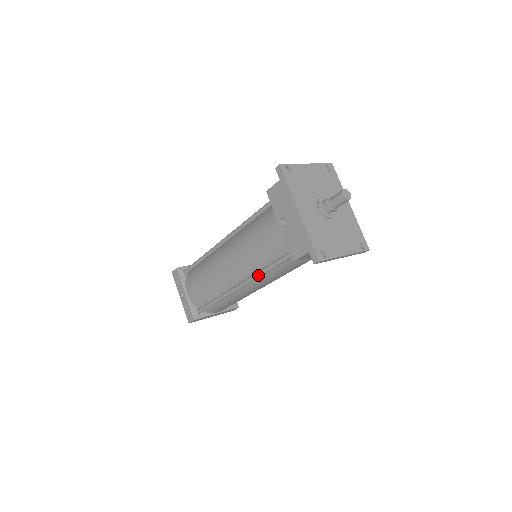
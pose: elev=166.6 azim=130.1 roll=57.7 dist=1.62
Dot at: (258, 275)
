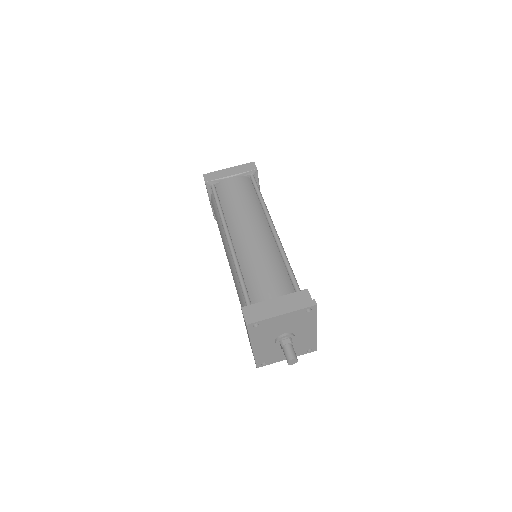
Dot at: occluded
